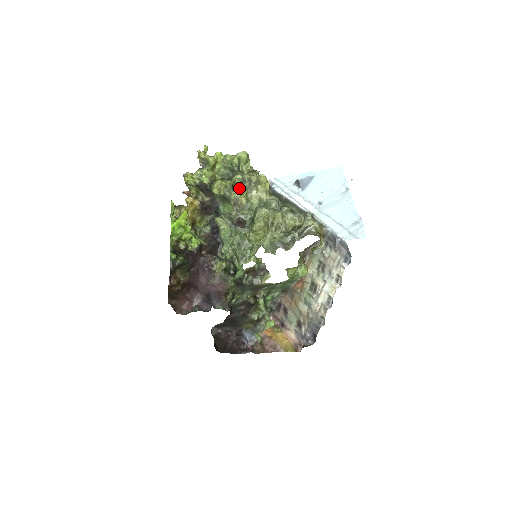
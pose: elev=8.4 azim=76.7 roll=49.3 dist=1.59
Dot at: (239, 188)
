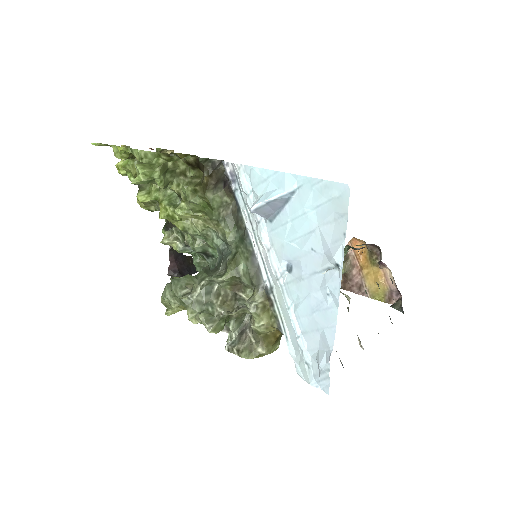
Dot at: (163, 216)
